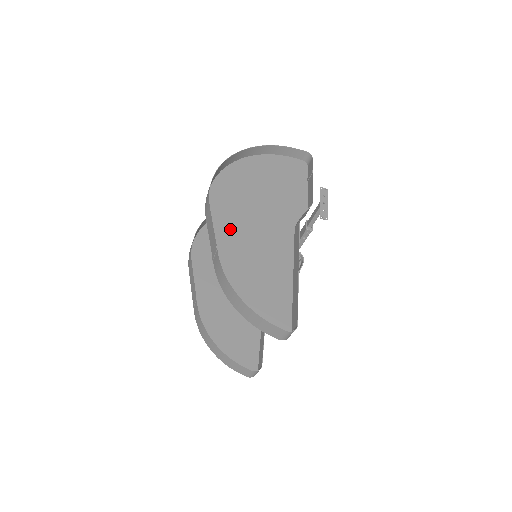
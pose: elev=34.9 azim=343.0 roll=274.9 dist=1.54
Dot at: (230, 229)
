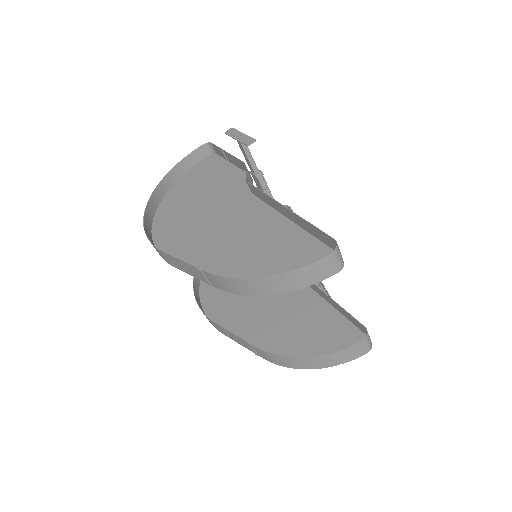
Dot at: (200, 250)
